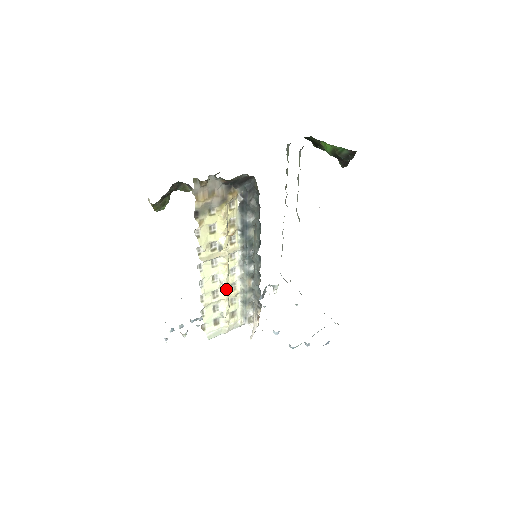
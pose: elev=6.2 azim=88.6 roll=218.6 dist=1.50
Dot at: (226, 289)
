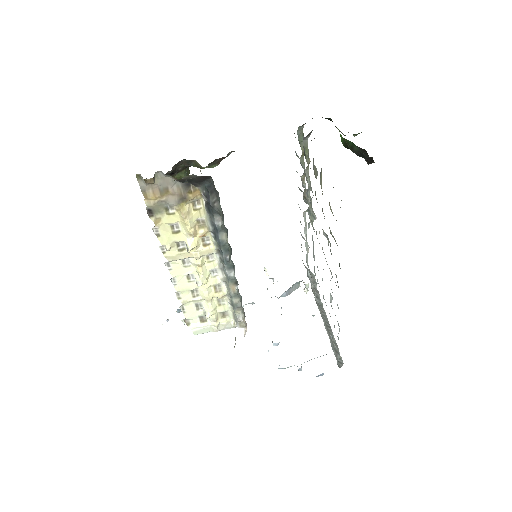
Dot at: (206, 290)
